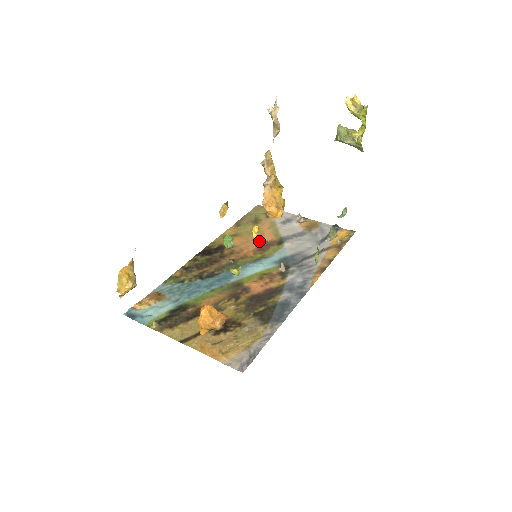
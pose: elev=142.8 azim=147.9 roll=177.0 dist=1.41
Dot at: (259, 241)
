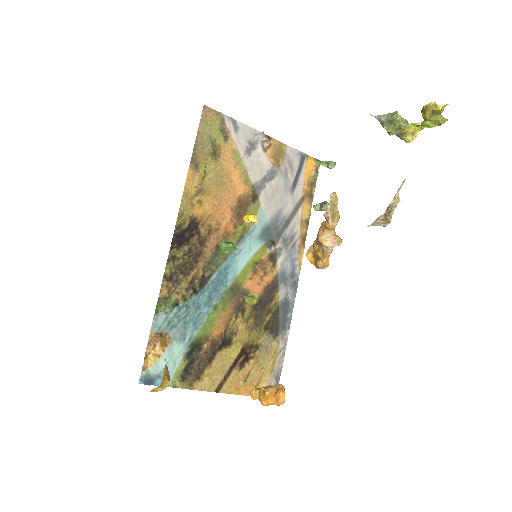
Dot at: (232, 199)
